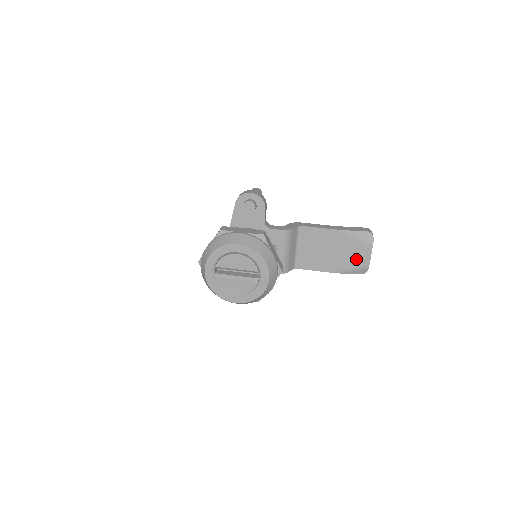
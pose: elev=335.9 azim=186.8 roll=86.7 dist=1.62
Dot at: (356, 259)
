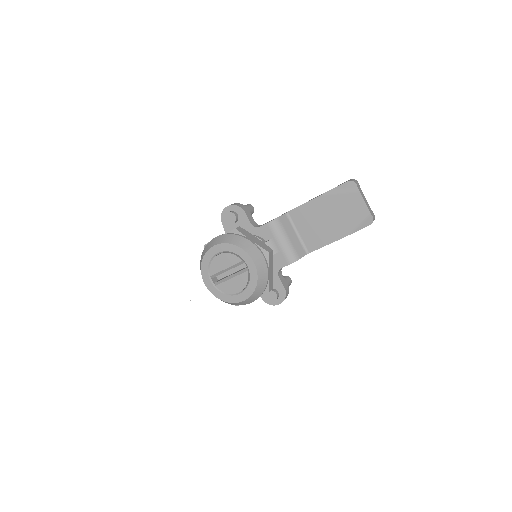
Dot at: (353, 213)
